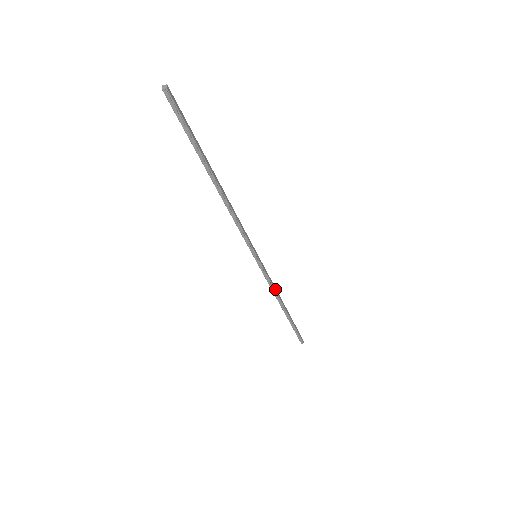
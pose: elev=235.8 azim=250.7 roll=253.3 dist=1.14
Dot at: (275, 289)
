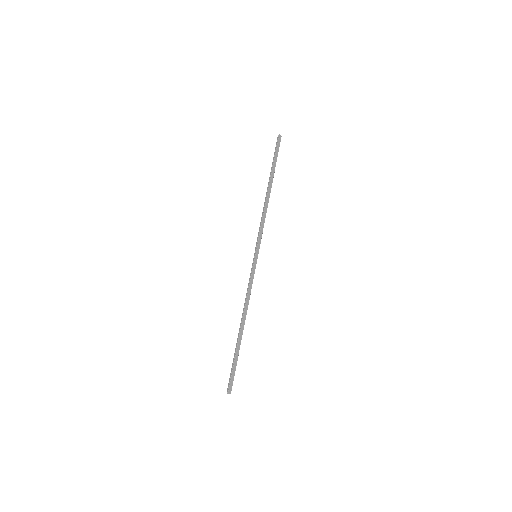
Dot at: (265, 216)
